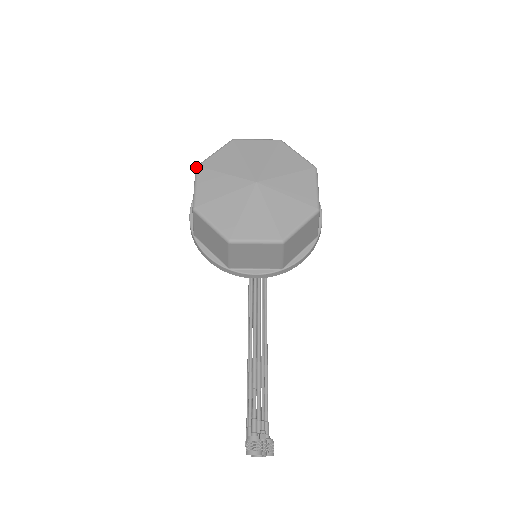
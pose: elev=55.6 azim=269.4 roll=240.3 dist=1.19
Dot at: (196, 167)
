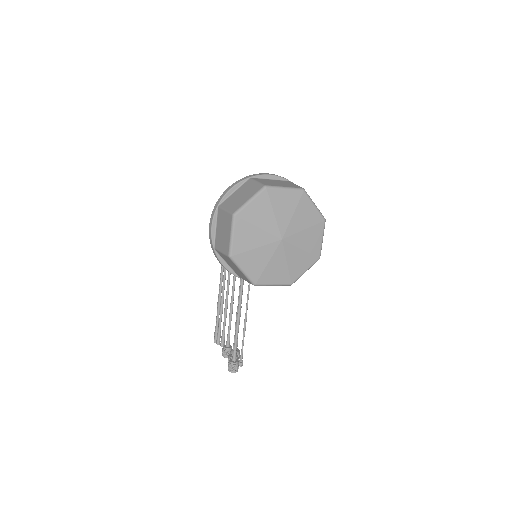
Dot at: (233, 216)
